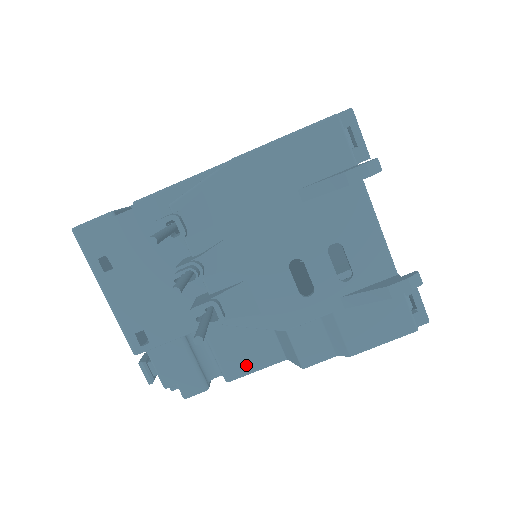
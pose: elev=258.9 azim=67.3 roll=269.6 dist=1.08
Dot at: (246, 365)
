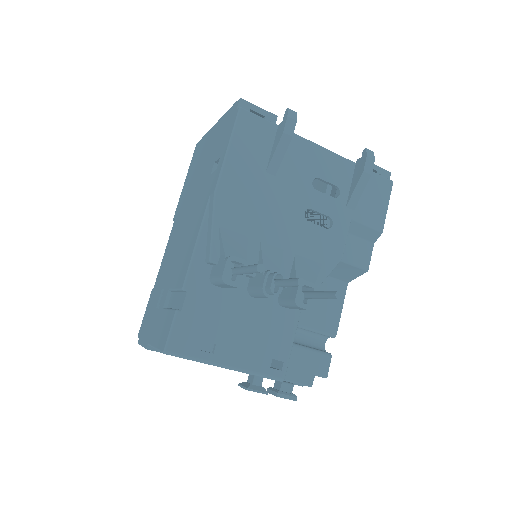
Dot at: (334, 314)
